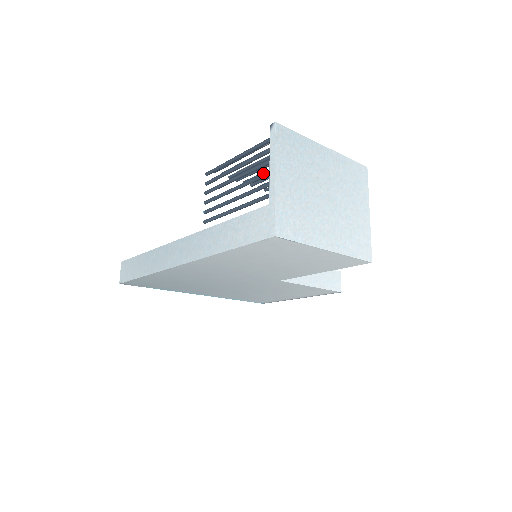
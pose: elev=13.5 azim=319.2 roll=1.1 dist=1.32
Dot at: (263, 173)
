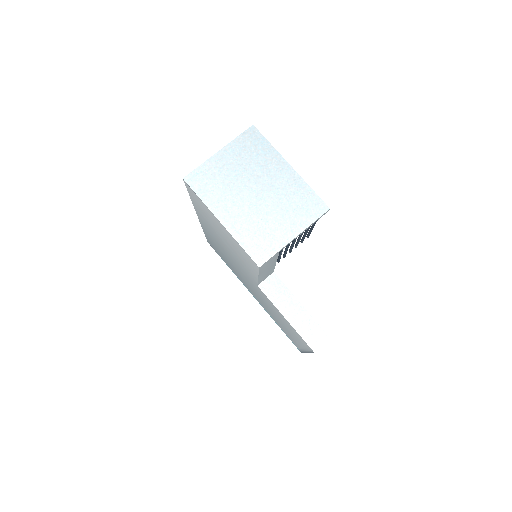
Dot at: occluded
